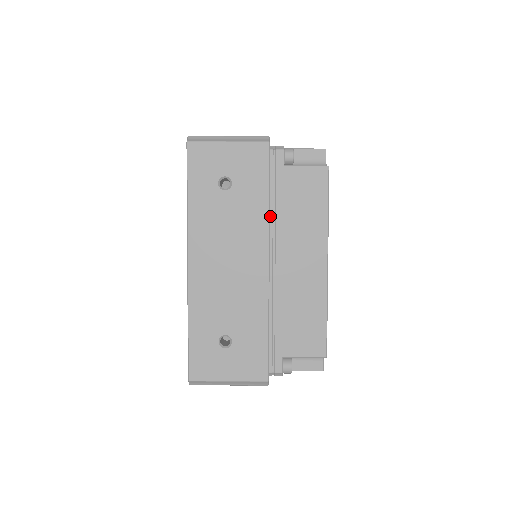
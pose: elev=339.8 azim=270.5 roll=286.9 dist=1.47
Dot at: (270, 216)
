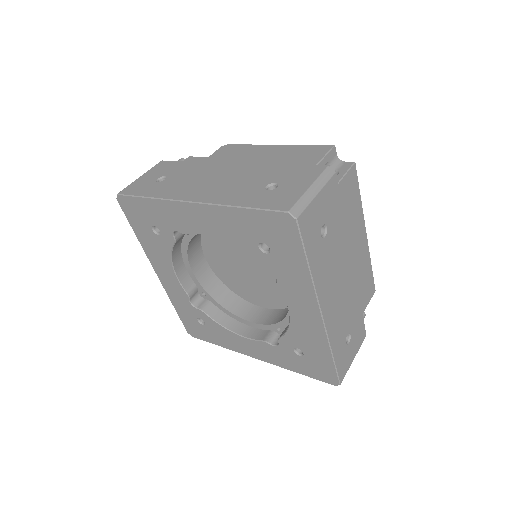
Dot at: occluded
